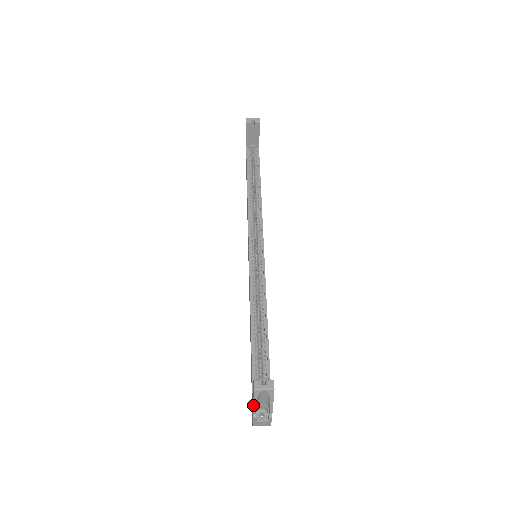
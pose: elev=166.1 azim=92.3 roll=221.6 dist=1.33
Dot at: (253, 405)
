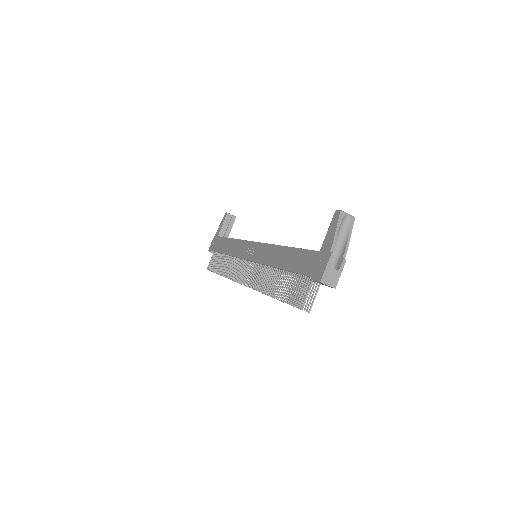
Dot at: (335, 233)
